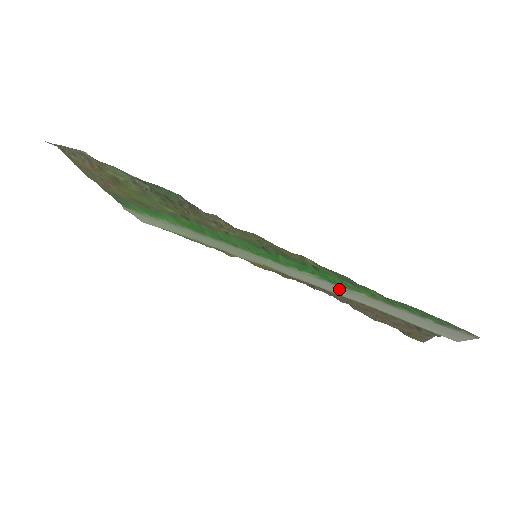
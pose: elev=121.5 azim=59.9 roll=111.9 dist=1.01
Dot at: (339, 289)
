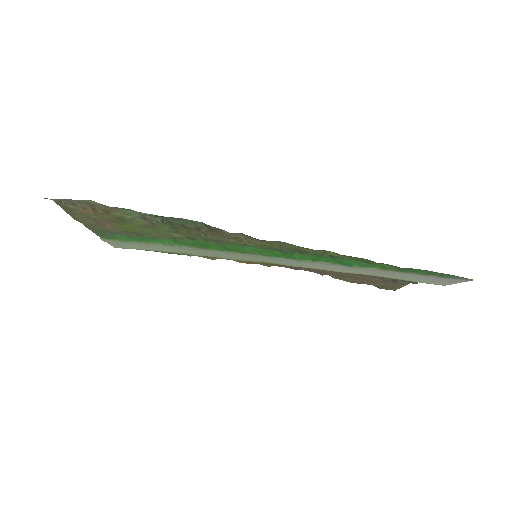
Dot at: (348, 268)
